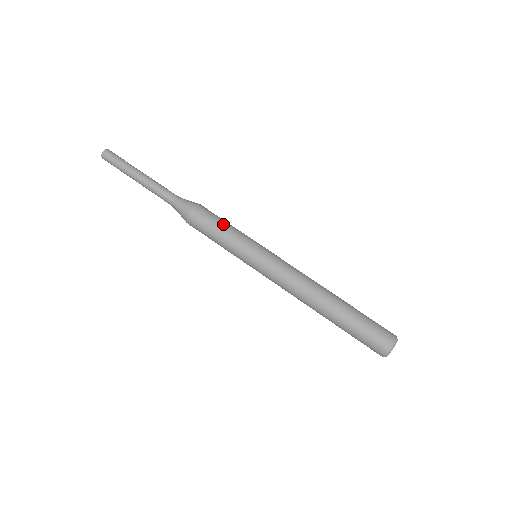
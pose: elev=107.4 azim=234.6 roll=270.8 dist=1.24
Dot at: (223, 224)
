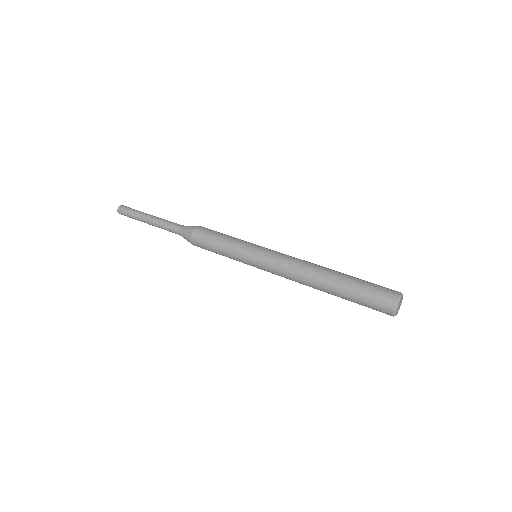
Dot at: occluded
